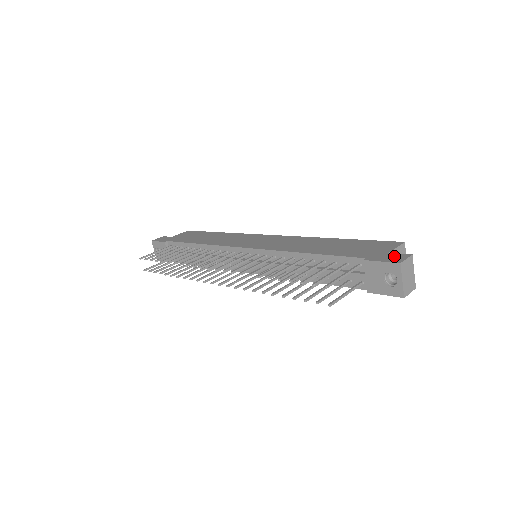
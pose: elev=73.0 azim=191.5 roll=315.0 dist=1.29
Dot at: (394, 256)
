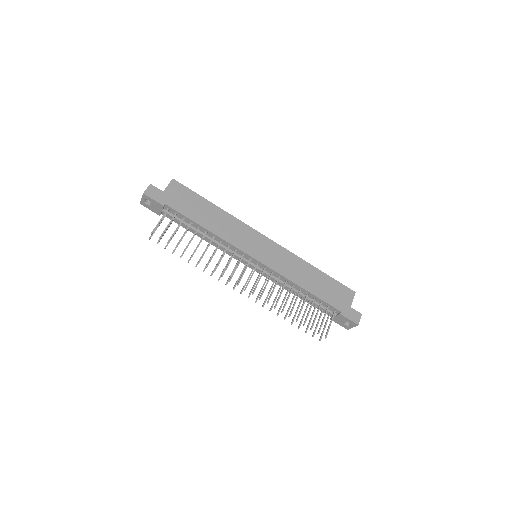
Dot at: (354, 314)
